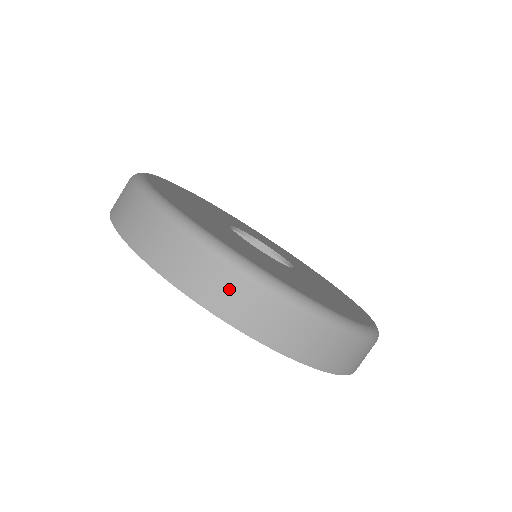
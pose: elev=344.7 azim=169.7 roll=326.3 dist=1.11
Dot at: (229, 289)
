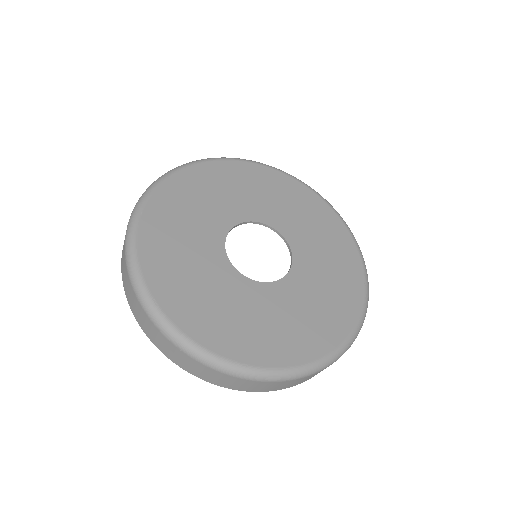
Dot at: (217, 377)
